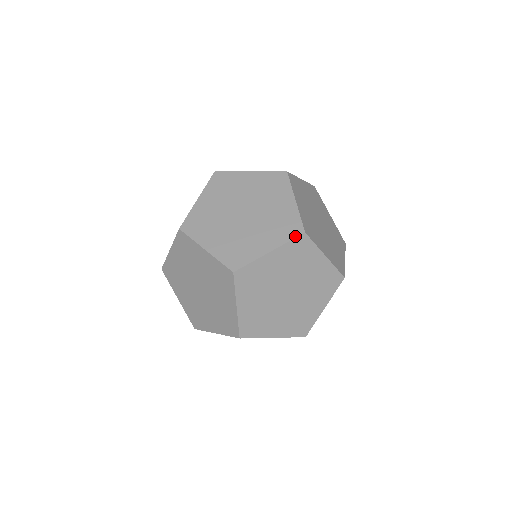
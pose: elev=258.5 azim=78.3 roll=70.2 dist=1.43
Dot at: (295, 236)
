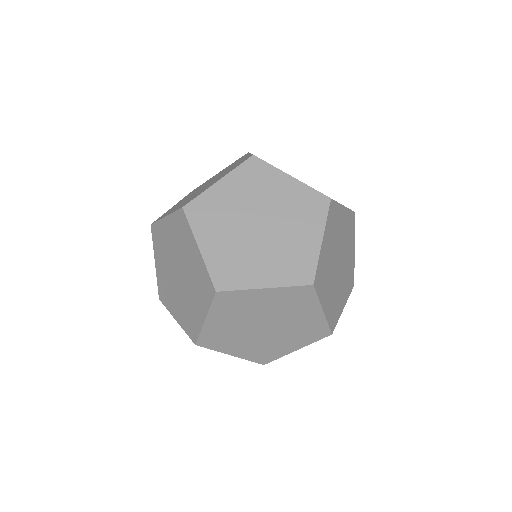
Dot at: (244, 161)
